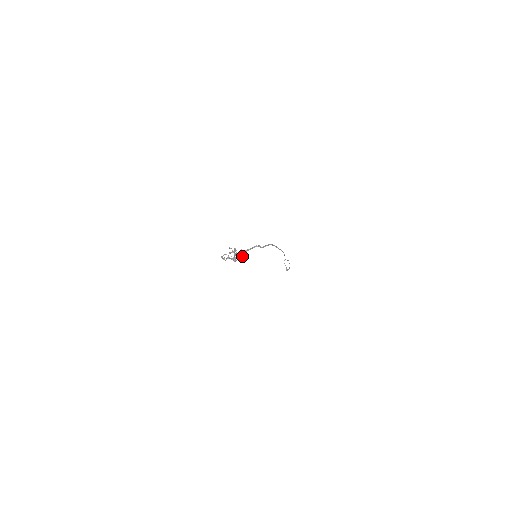
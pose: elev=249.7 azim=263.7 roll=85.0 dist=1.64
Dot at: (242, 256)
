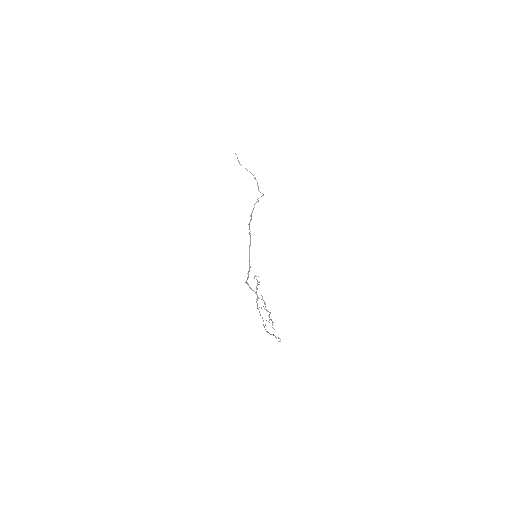
Dot at: (257, 283)
